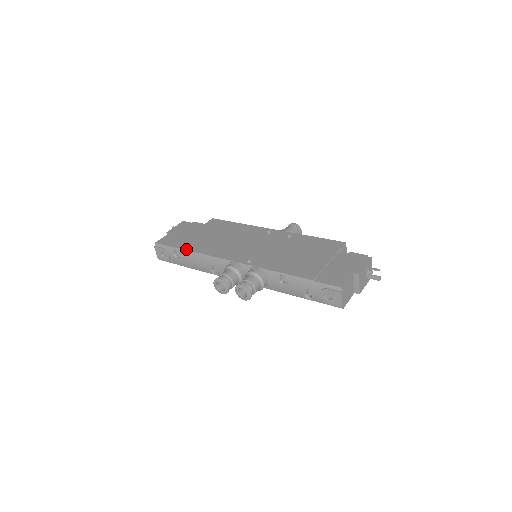
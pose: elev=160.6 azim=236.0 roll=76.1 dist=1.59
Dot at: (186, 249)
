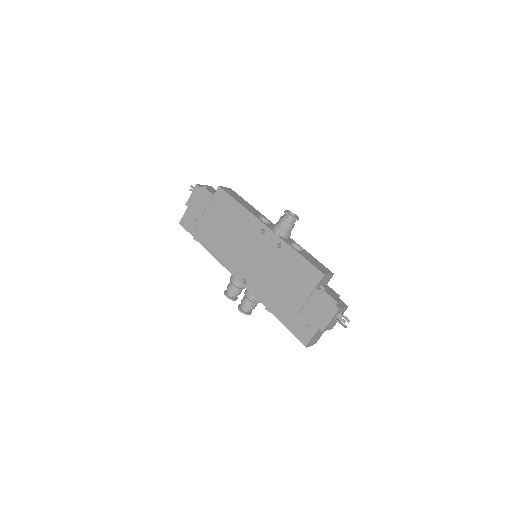
Dot at: (201, 244)
